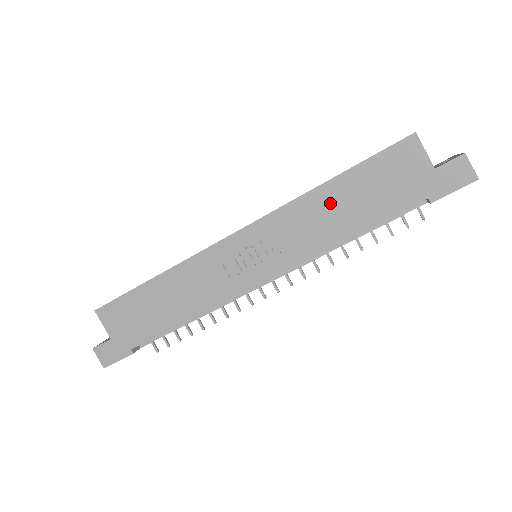
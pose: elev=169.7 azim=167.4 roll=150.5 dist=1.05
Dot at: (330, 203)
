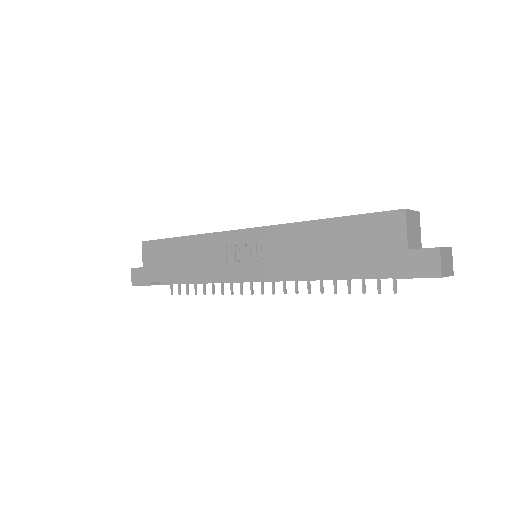
Dot at: (315, 239)
